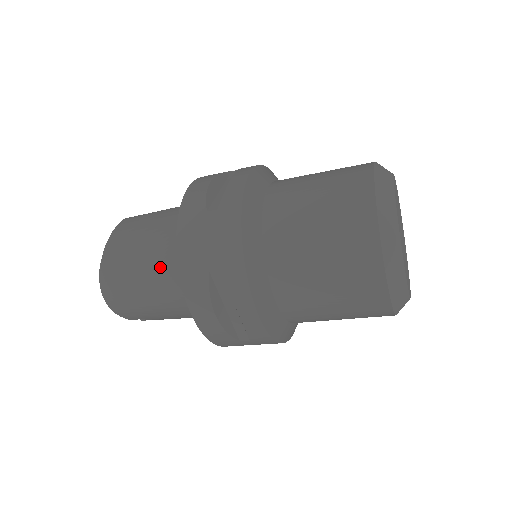
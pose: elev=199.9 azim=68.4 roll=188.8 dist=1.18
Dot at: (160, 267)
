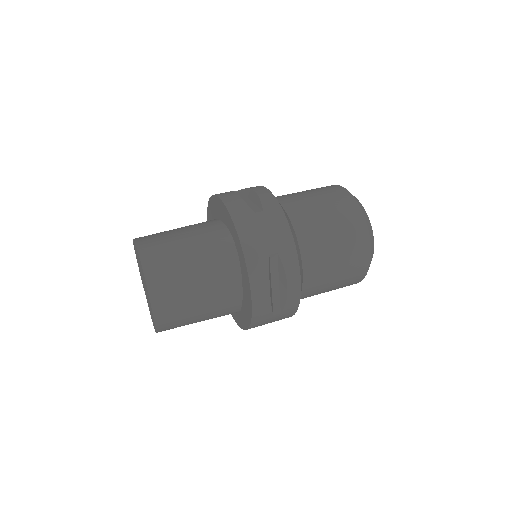
Dot at: occluded
